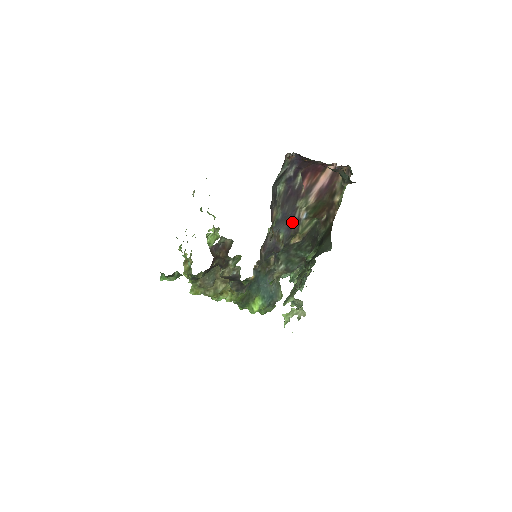
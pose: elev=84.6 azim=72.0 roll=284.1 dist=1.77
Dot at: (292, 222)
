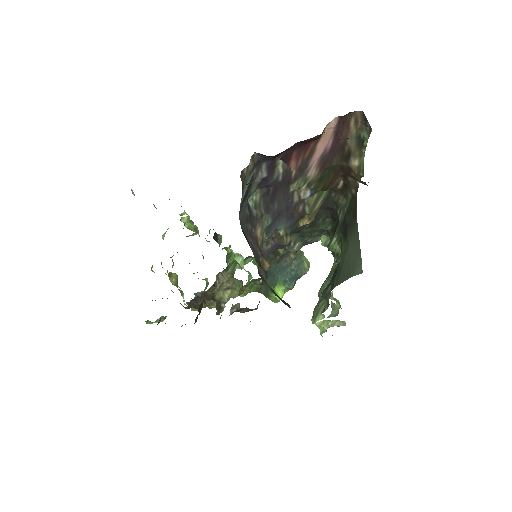
Dot at: (291, 210)
